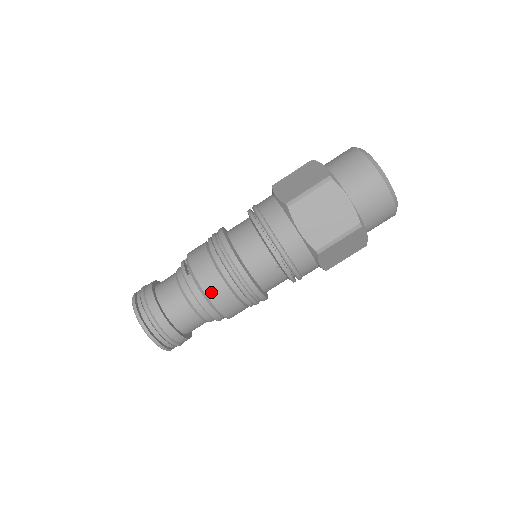
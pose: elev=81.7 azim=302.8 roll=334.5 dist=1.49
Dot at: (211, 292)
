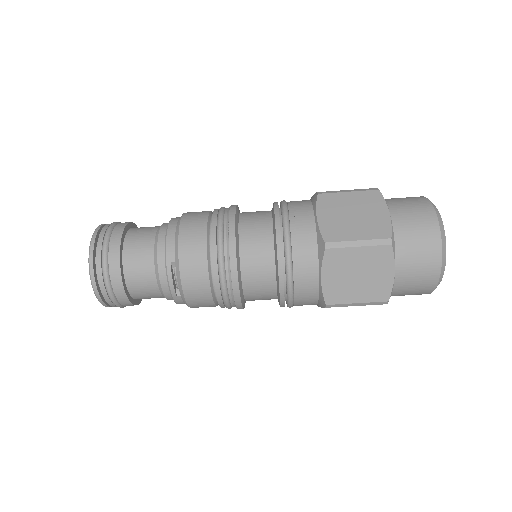
Dot at: occluded
